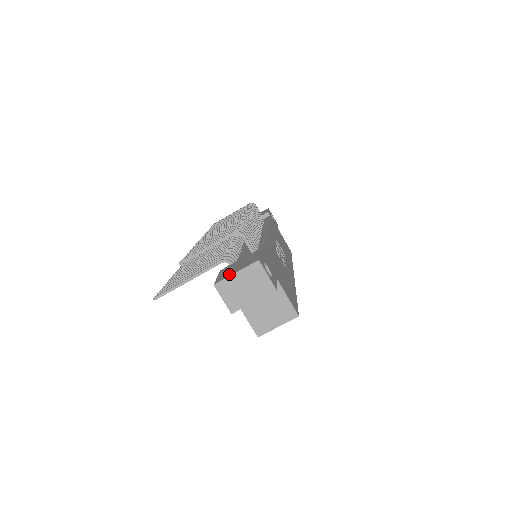
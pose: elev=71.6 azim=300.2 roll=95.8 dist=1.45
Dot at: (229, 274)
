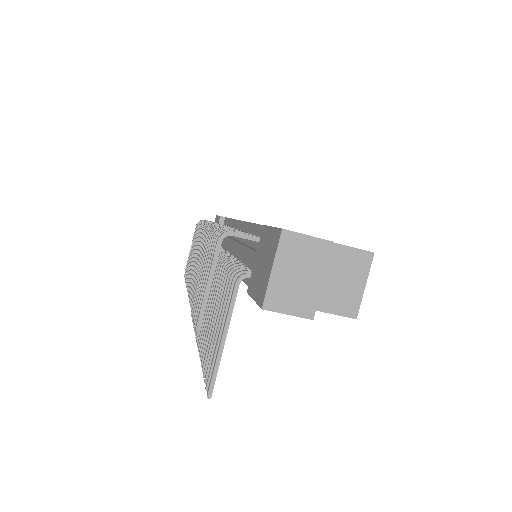
Dot at: (265, 280)
